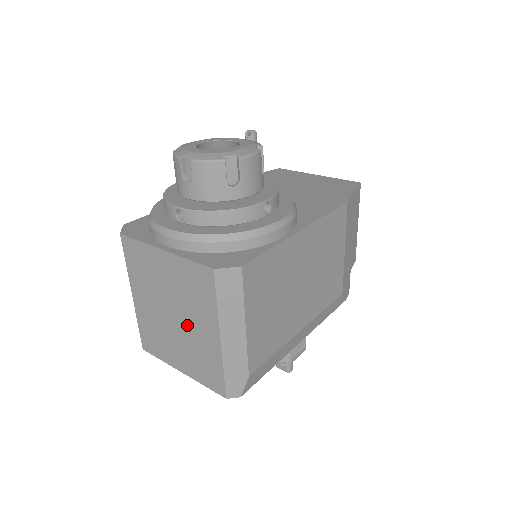
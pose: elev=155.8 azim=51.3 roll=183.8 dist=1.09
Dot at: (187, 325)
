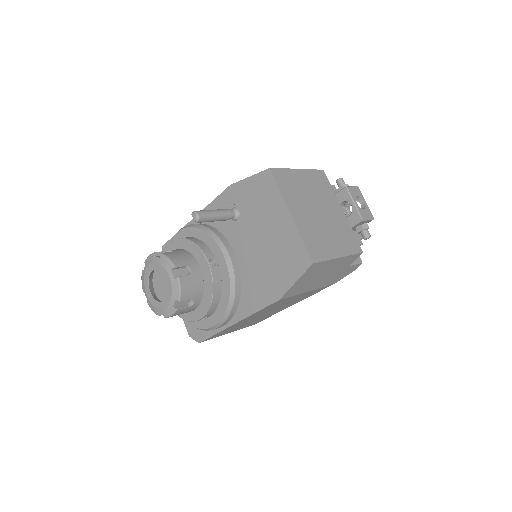
Dot at: occluded
